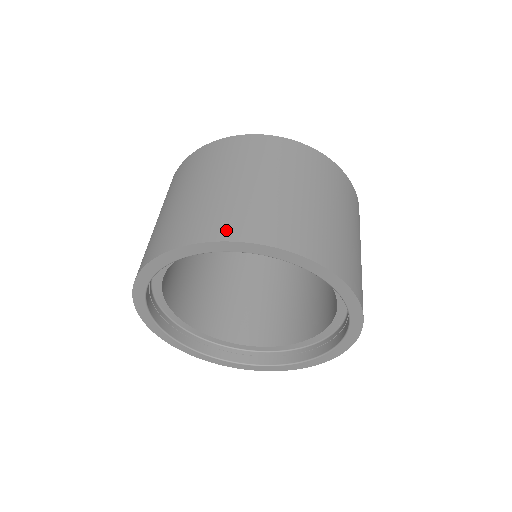
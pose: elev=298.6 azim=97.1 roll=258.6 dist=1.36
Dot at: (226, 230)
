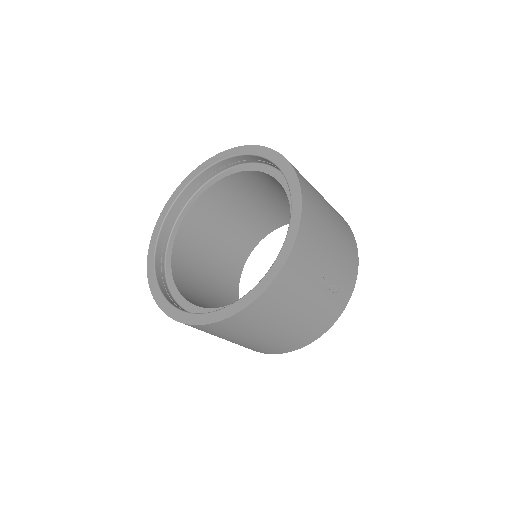
Dot at: occluded
